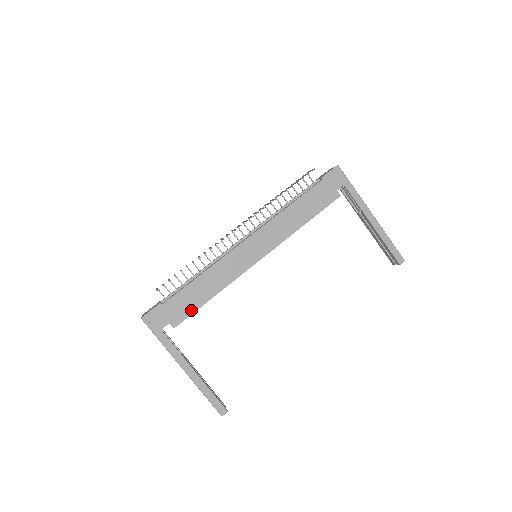
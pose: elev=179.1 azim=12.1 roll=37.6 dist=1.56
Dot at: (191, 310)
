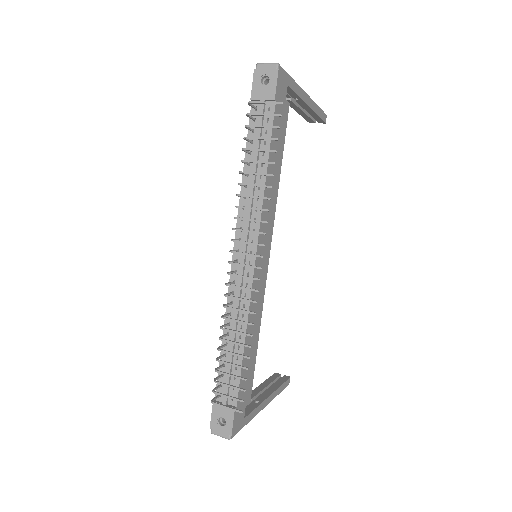
Dot at: (252, 373)
